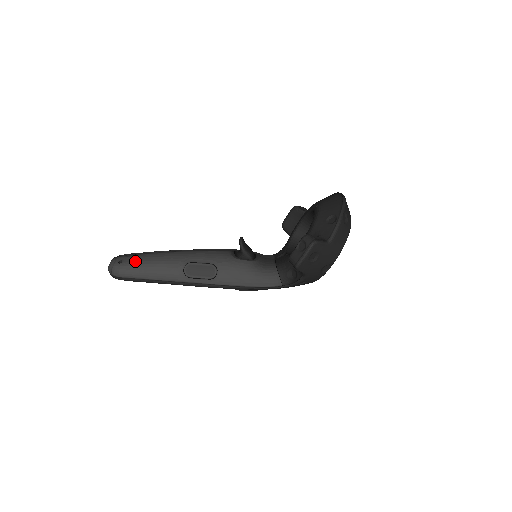
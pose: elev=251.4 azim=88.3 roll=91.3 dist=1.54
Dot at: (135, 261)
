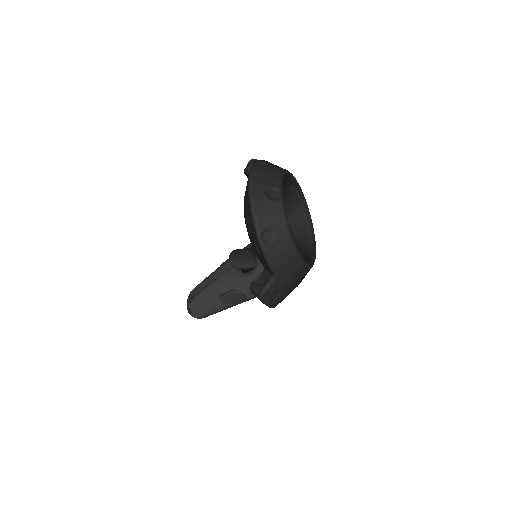
Dot at: (196, 308)
